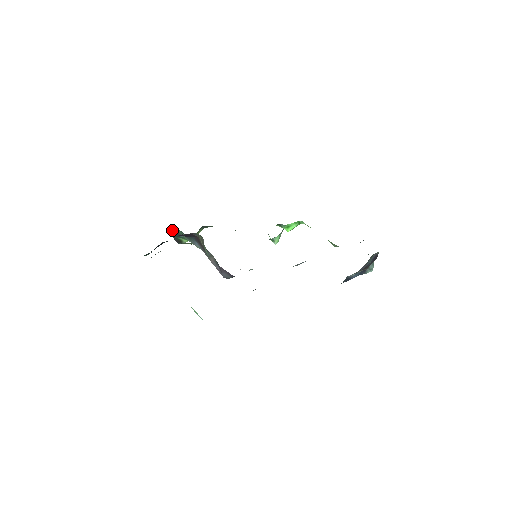
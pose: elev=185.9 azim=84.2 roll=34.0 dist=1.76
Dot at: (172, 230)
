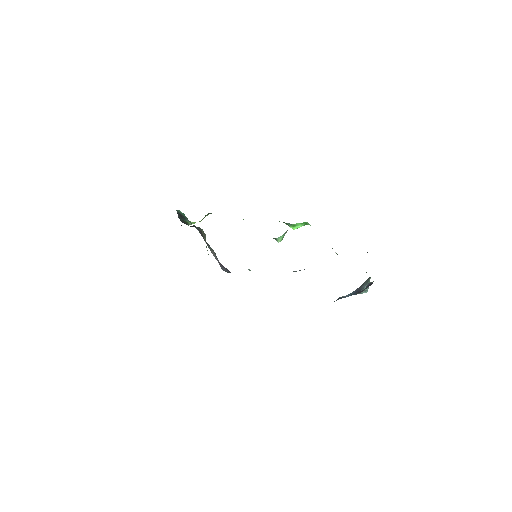
Dot at: (178, 213)
